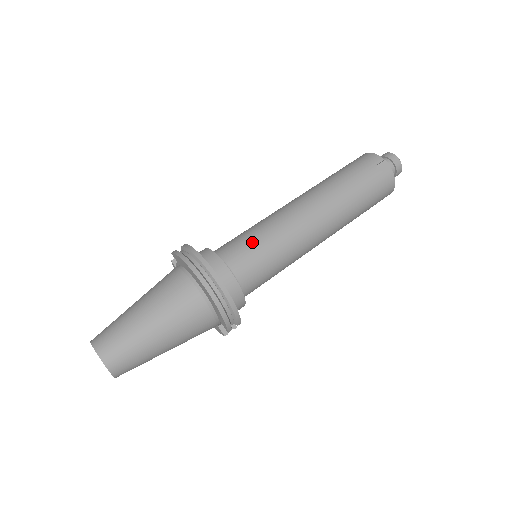
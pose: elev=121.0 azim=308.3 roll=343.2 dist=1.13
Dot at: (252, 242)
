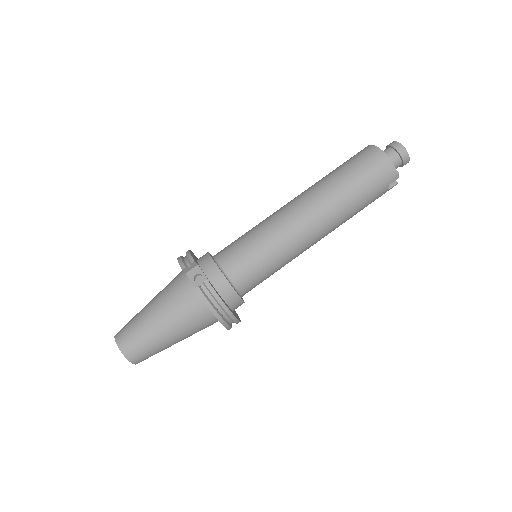
Dot at: (264, 272)
